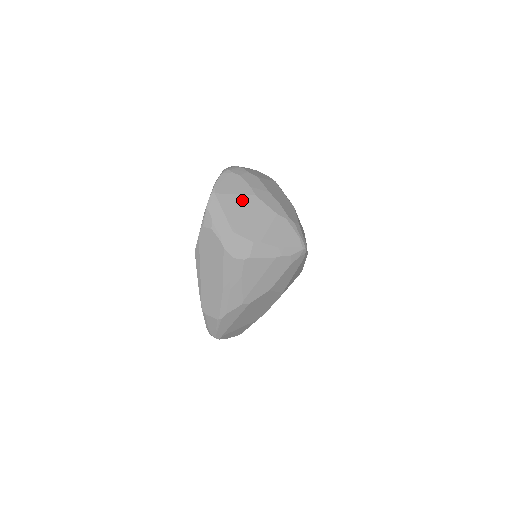
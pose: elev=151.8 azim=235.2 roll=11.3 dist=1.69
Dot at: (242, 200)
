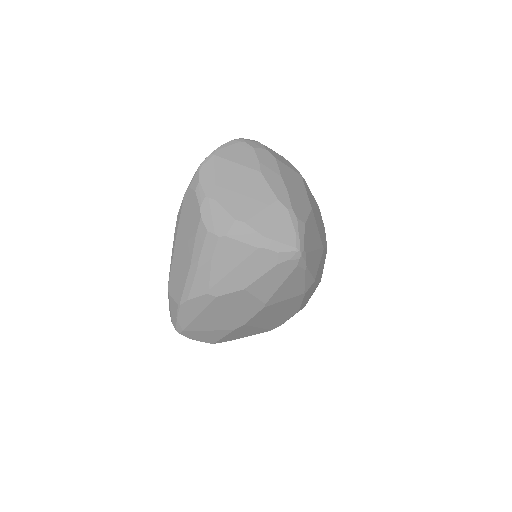
Dot at: (242, 171)
